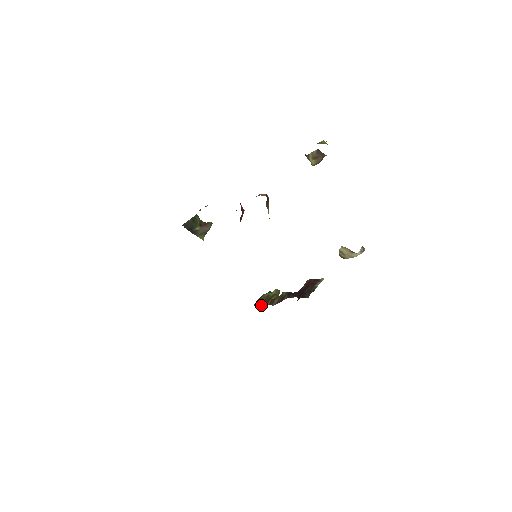
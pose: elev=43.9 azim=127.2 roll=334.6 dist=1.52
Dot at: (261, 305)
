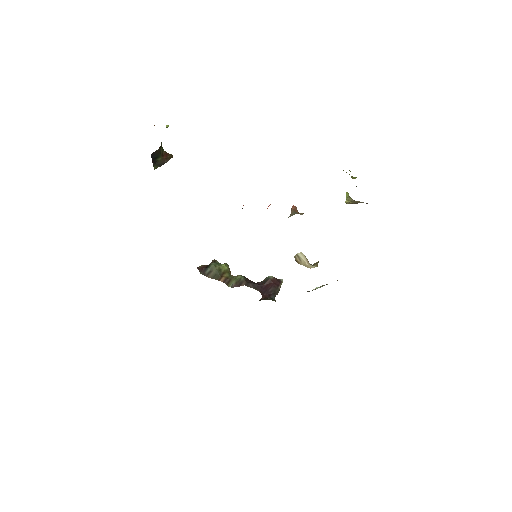
Dot at: (211, 277)
